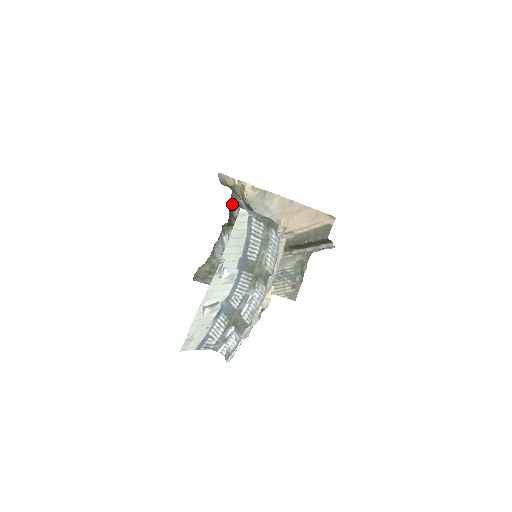
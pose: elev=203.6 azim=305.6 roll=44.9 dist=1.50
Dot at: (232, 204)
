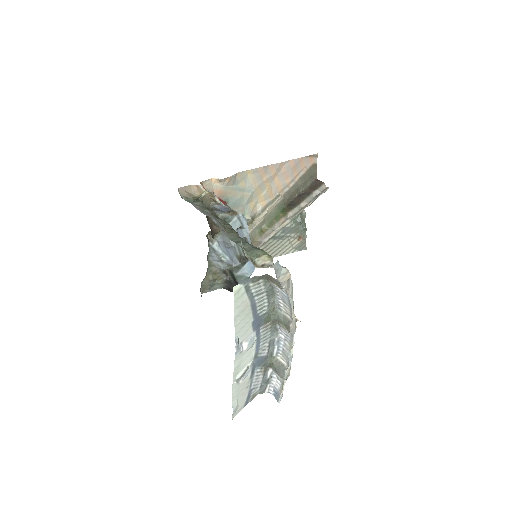
Dot at: occluded
